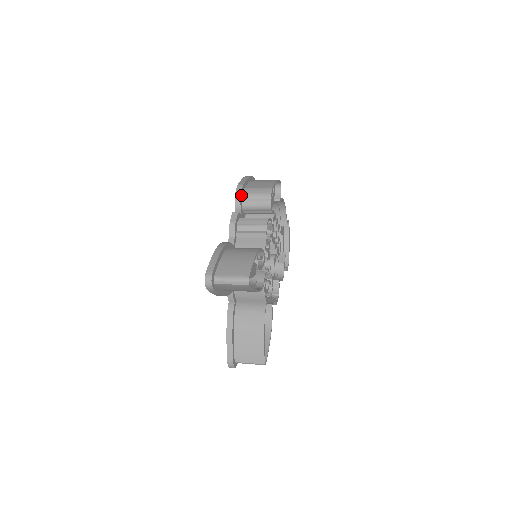
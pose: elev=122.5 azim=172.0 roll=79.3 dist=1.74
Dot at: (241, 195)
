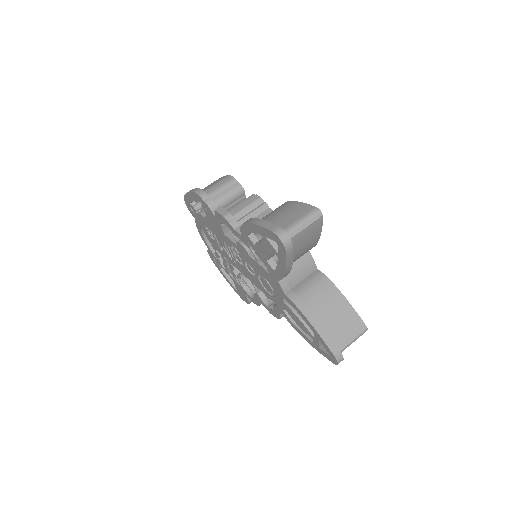
Dot at: (206, 195)
